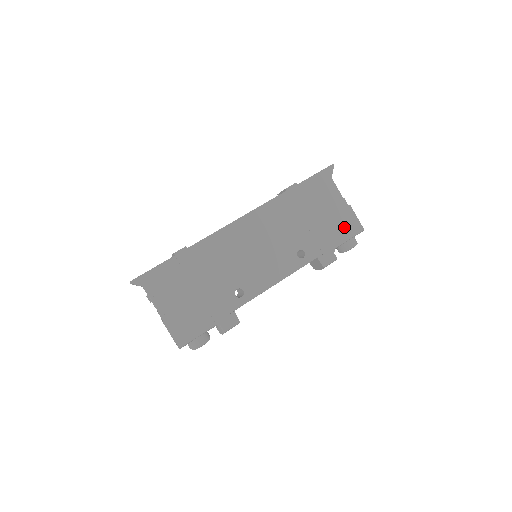
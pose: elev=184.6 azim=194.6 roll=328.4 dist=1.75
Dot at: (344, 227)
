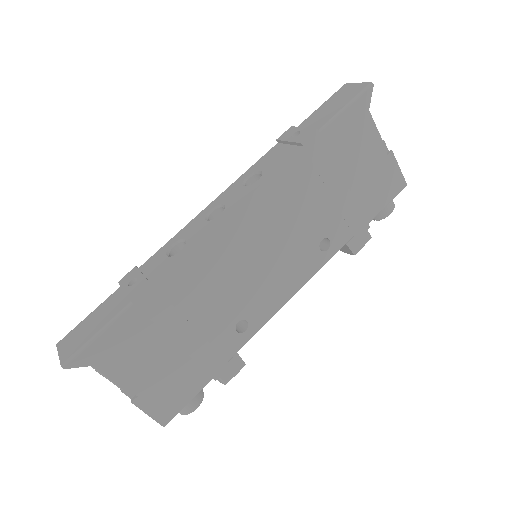
Dot at: (382, 188)
